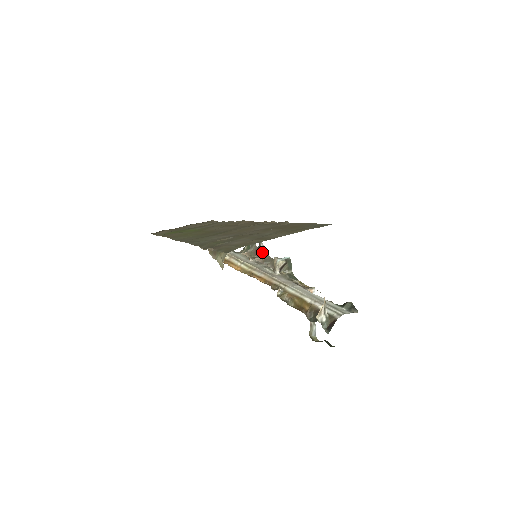
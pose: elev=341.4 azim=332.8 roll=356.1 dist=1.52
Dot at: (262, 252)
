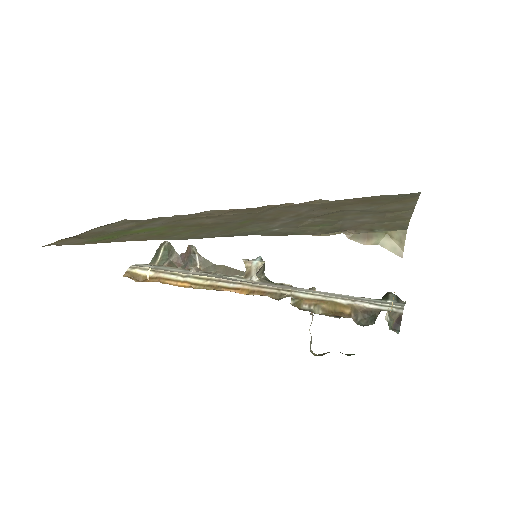
Dot at: (196, 259)
